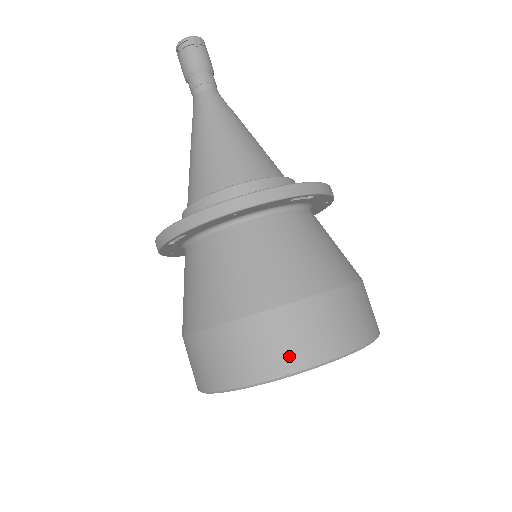
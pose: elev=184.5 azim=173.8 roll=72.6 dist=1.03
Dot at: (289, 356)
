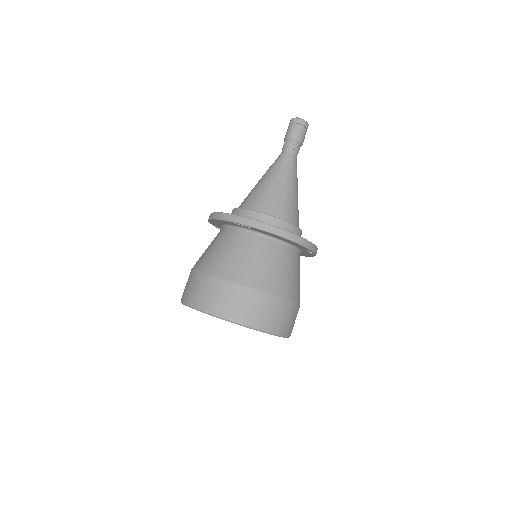
Dot at: (187, 295)
